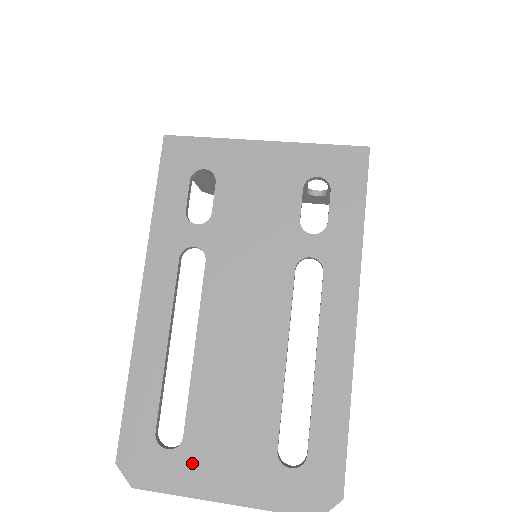
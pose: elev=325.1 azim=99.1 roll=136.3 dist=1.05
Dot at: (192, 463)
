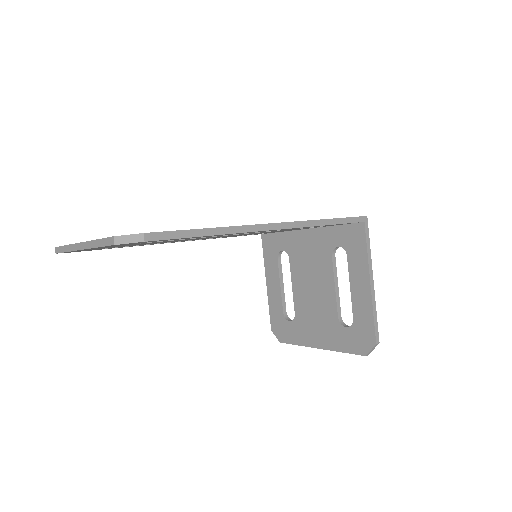
Dot at: occluded
